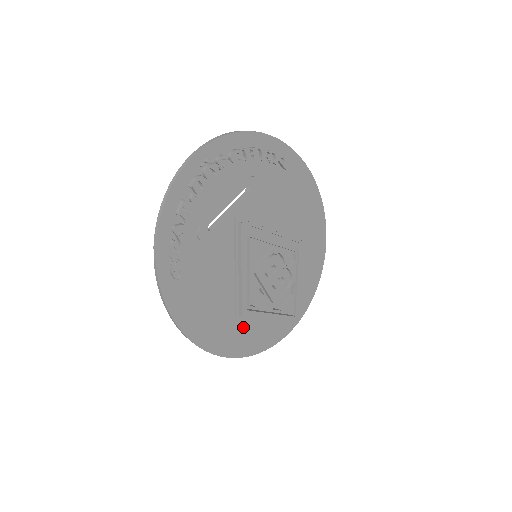
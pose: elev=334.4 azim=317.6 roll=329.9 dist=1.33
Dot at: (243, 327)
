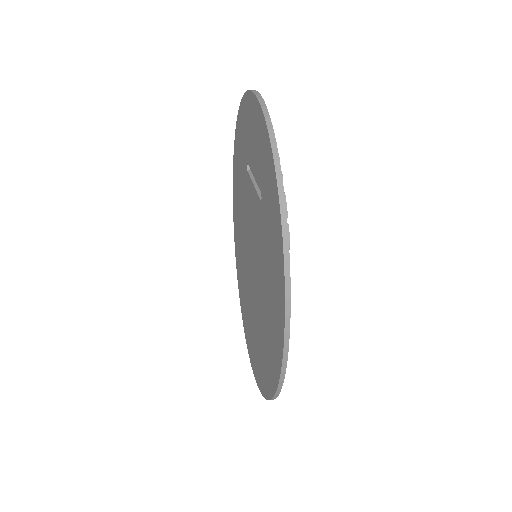
Dot at: occluded
